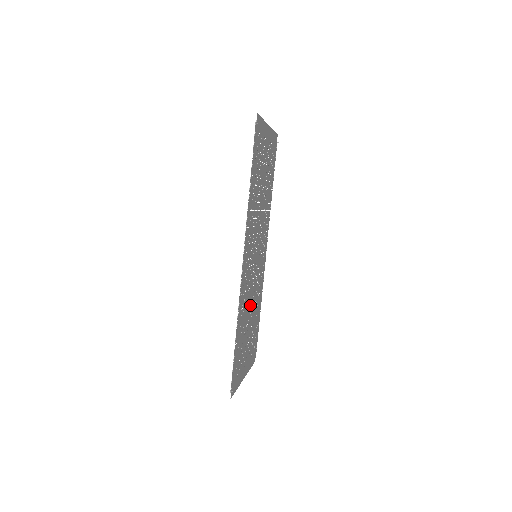
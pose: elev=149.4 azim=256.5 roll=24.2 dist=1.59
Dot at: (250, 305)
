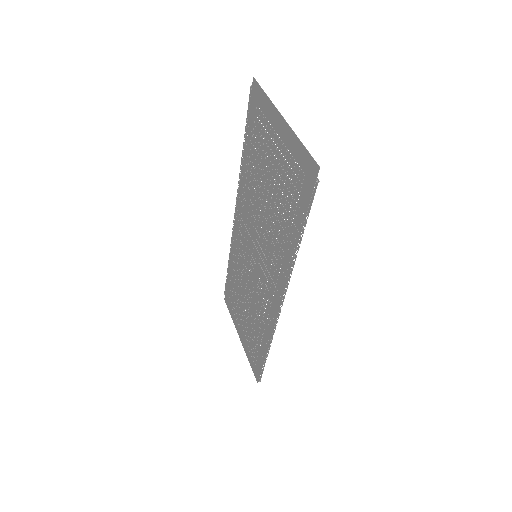
Dot at: (250, 296)
